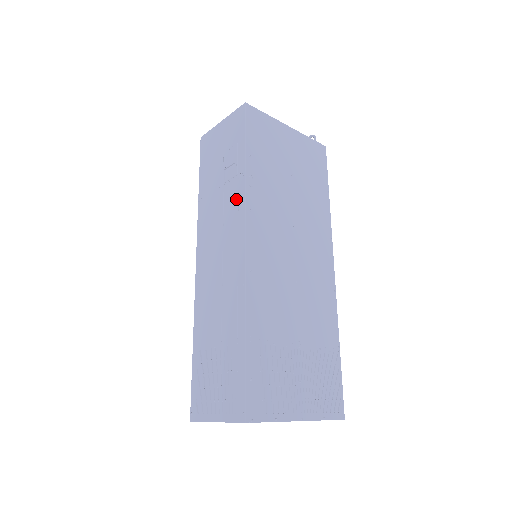
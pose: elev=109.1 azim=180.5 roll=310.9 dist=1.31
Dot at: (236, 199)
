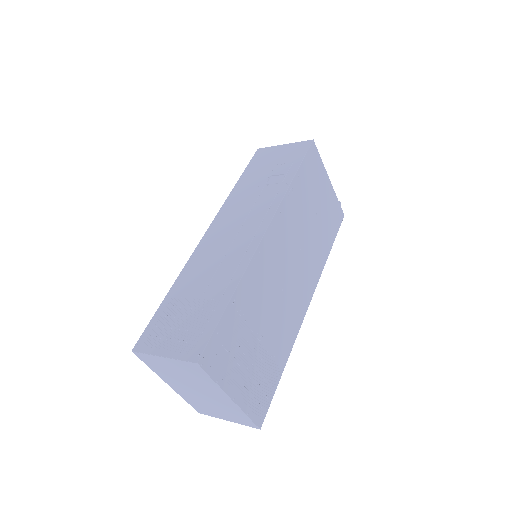
Dot at: (272, 198)
